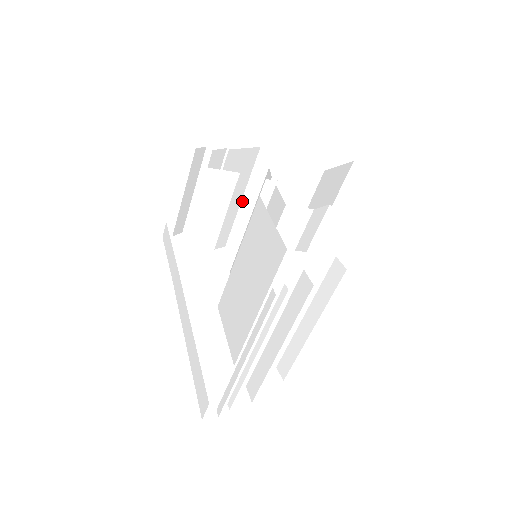
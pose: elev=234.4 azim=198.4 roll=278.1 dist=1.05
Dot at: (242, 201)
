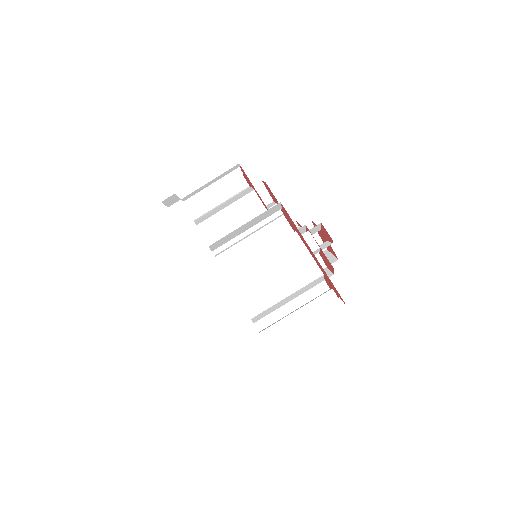
Dot at: occluded
